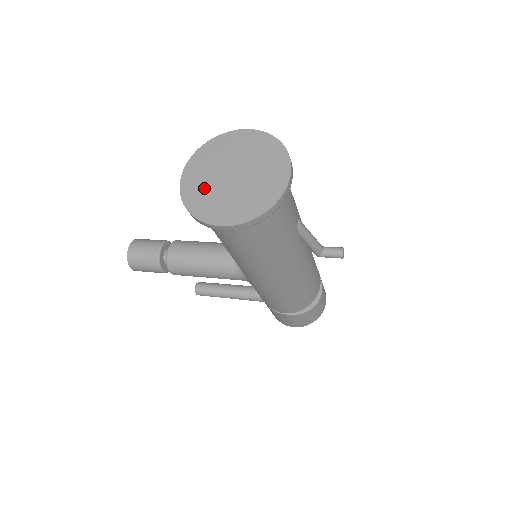
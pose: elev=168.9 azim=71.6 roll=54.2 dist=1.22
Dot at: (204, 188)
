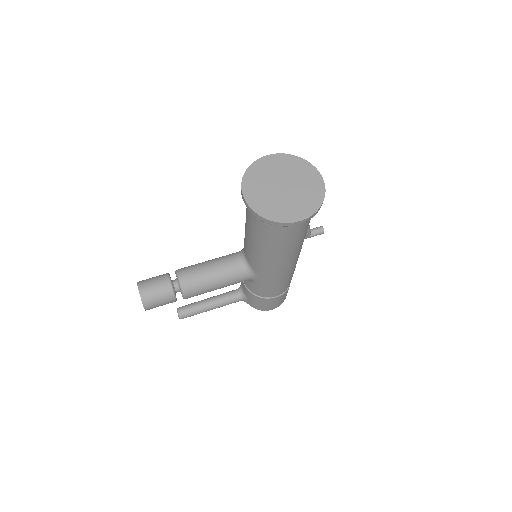
Dot at: (268, 201)
